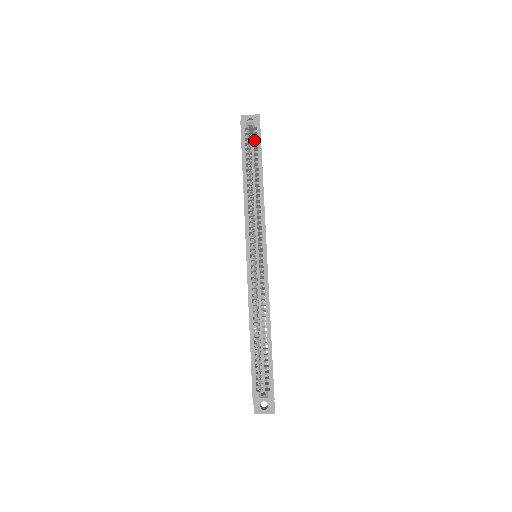
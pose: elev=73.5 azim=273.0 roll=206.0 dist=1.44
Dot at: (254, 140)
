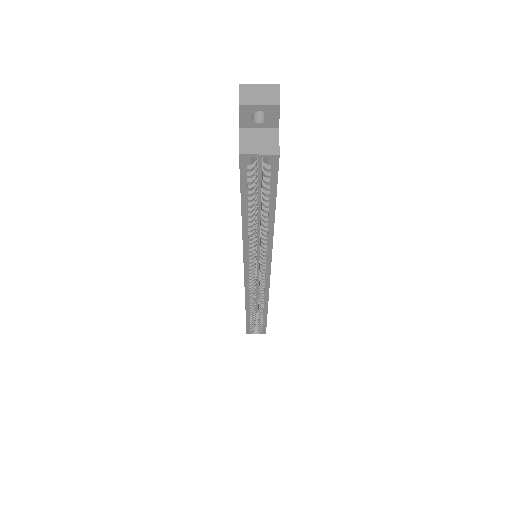
Dot at: occluded
